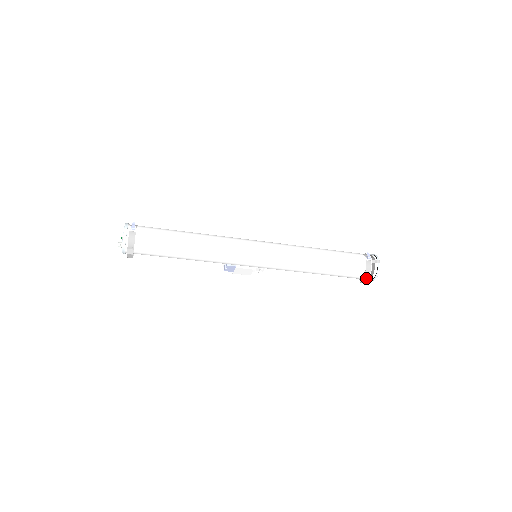
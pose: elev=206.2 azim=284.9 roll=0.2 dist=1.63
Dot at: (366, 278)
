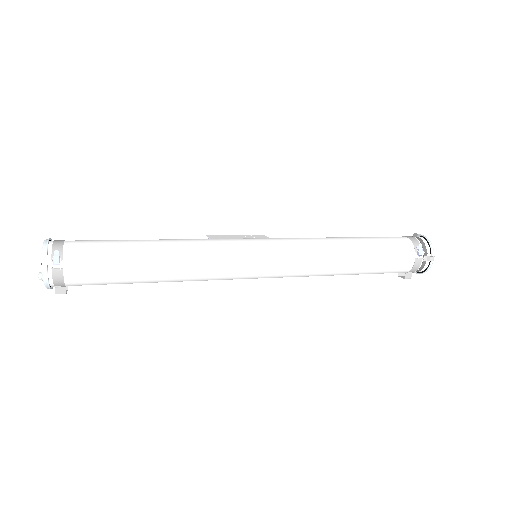
Dot at: (408, 276)
